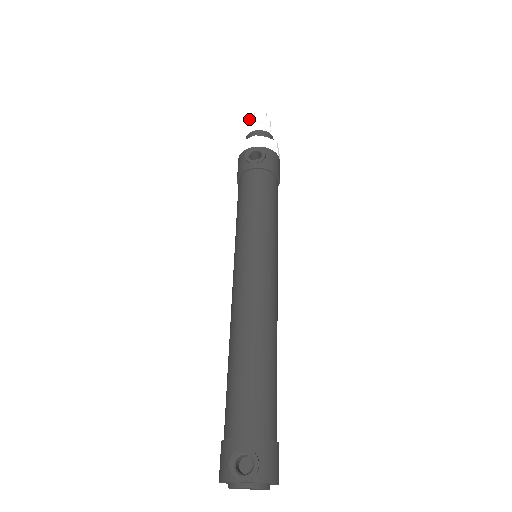
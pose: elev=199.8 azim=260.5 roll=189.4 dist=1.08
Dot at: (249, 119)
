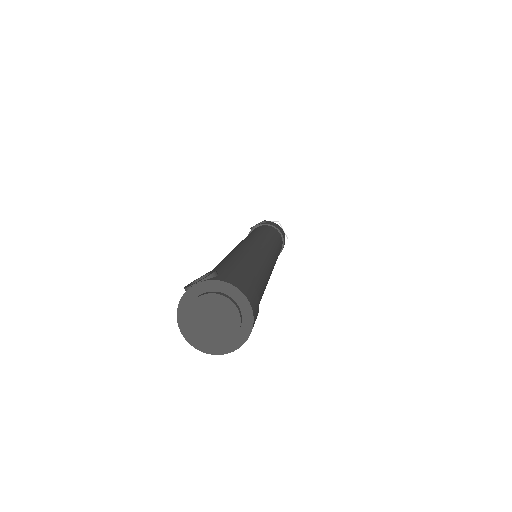
Dot at: occluded
